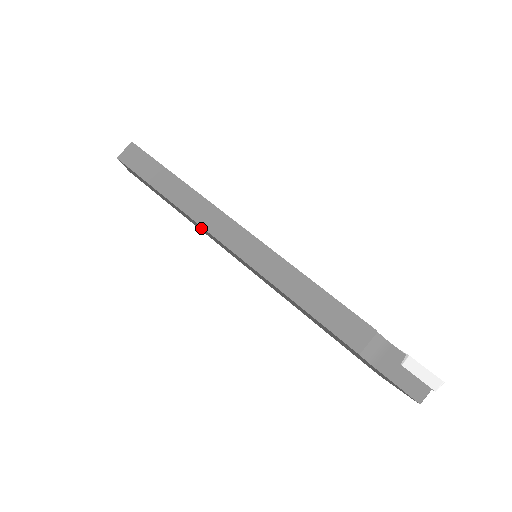
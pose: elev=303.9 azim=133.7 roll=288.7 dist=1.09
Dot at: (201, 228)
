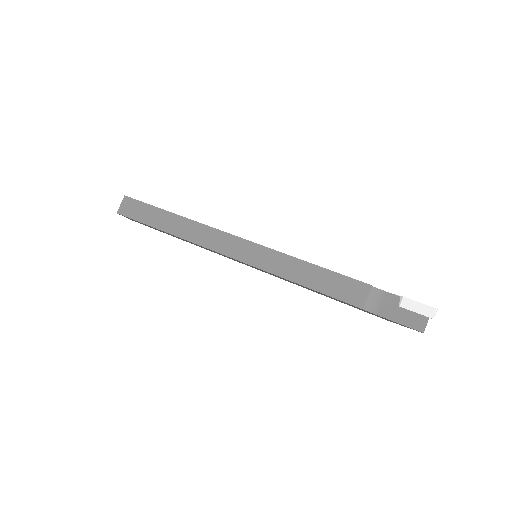
Dot at: occluded
